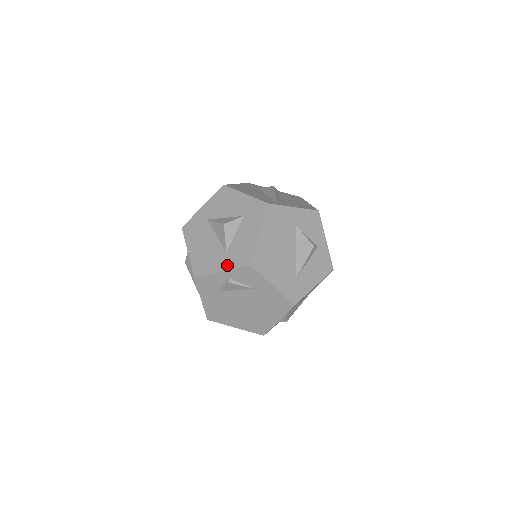
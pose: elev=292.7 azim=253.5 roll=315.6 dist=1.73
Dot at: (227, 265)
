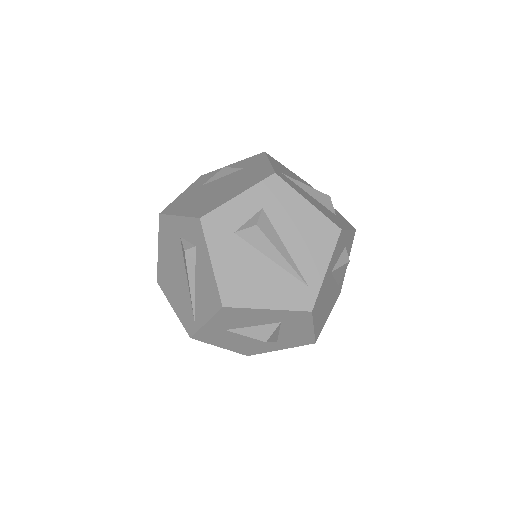
Dot at: (285, 347)
